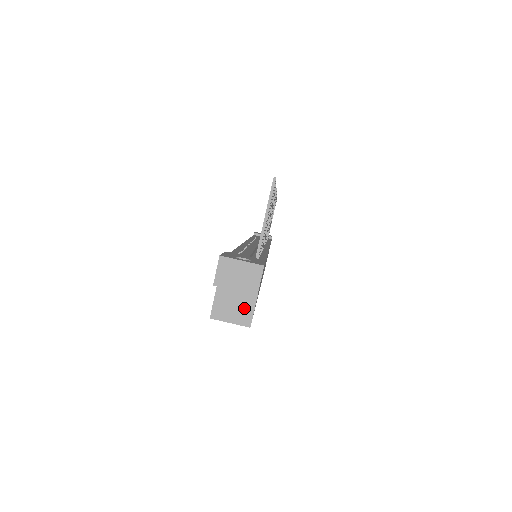
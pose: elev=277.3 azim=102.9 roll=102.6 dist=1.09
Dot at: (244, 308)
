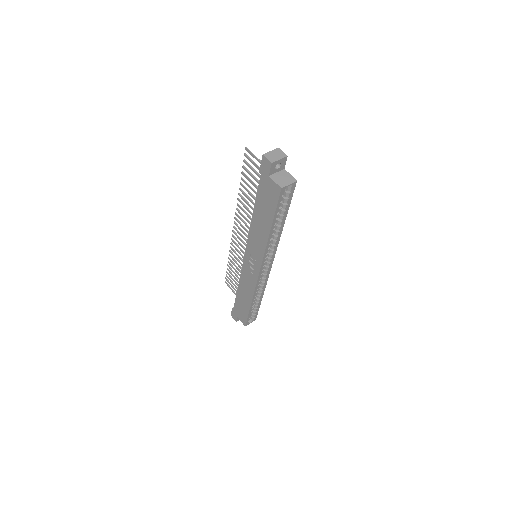
Dot at: (287, 177)
